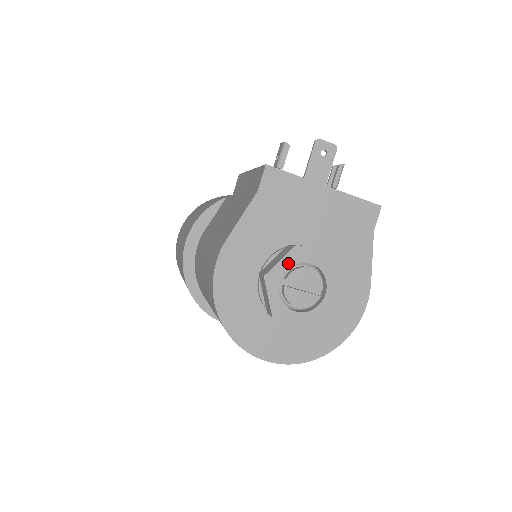
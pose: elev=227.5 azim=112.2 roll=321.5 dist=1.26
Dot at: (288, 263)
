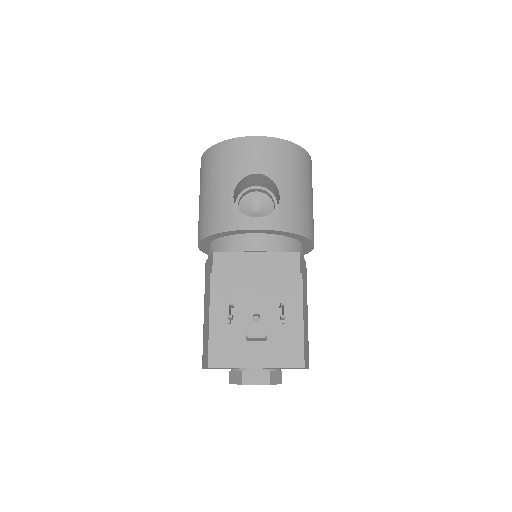
Dot at: occluded
